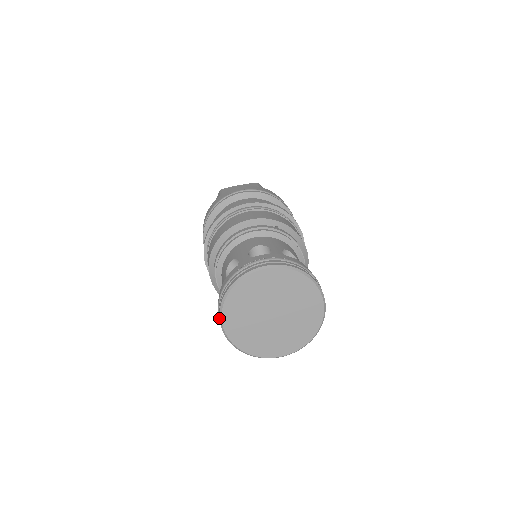
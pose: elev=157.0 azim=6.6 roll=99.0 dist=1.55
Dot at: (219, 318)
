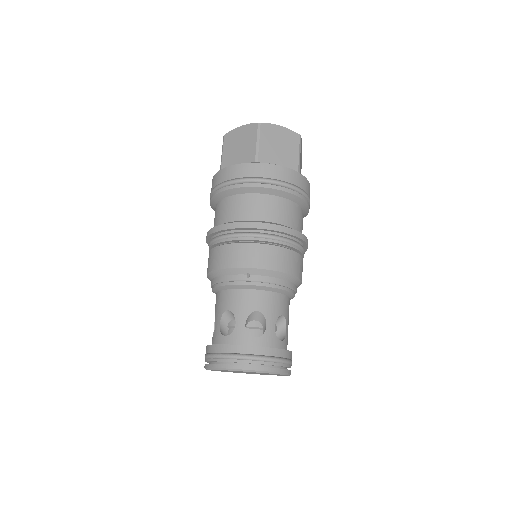
Dot at: occluded
